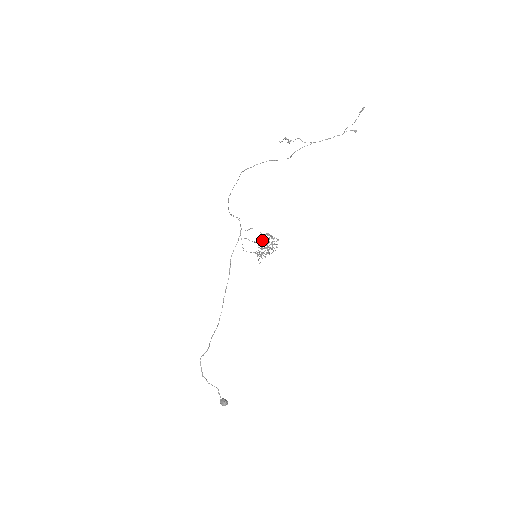
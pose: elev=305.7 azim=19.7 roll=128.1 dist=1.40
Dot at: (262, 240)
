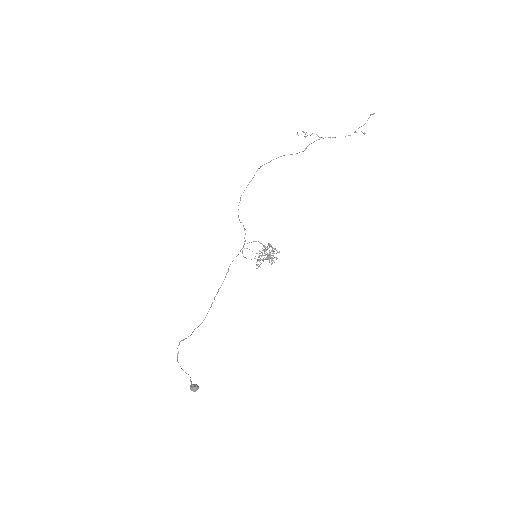
Dot at: (264, 247)
